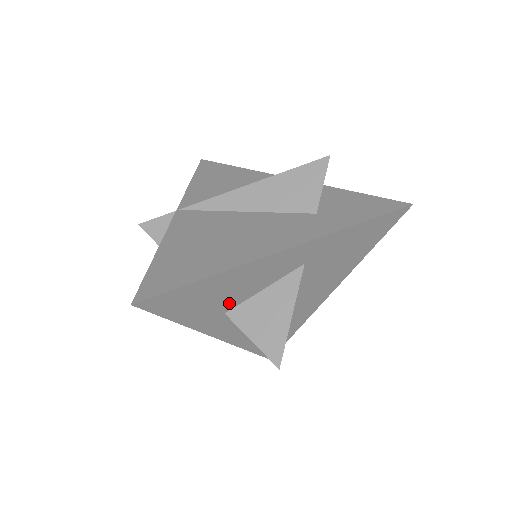
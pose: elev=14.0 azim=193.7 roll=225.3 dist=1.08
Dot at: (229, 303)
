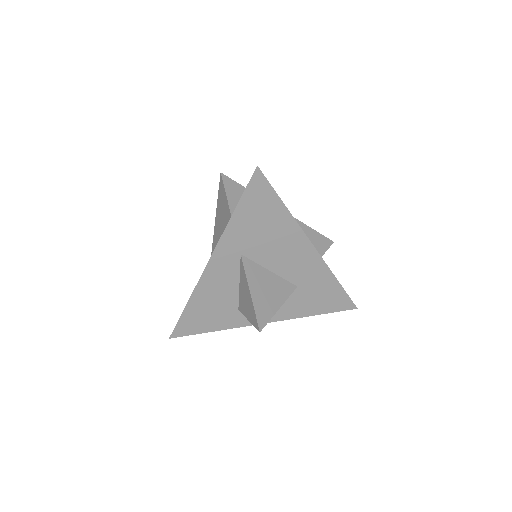
Dot at: (230, 304)
